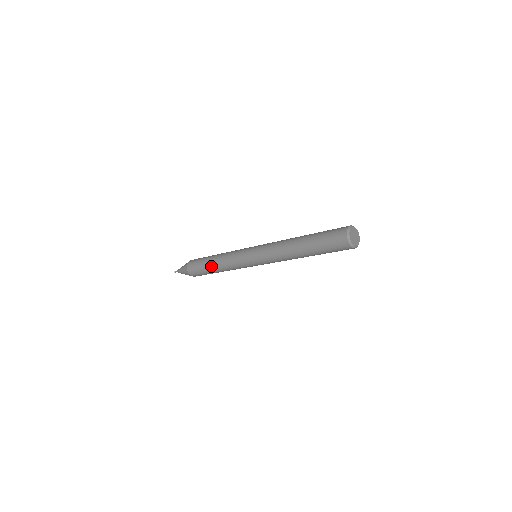
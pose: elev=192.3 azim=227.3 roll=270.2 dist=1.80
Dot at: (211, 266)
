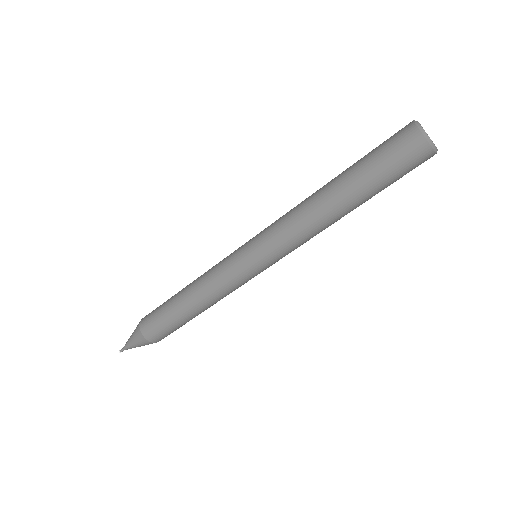
Dot at: (179, 295)
